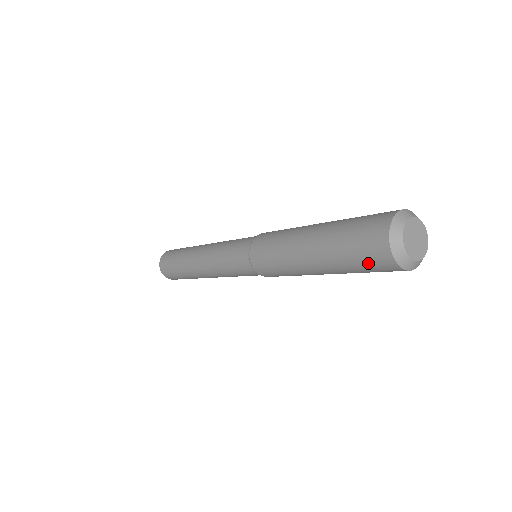
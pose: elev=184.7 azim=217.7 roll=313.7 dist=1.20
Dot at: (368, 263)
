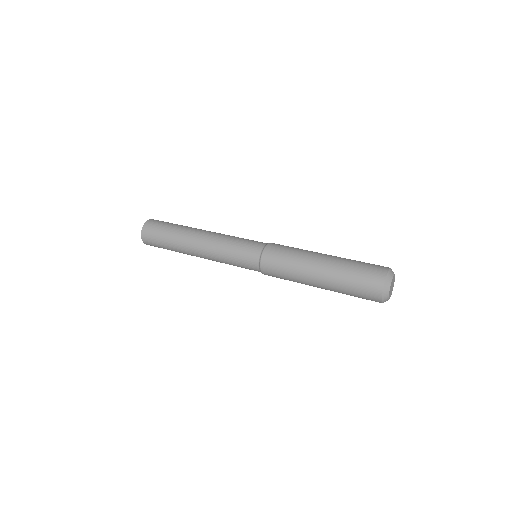
Dot at: (363, 298)
